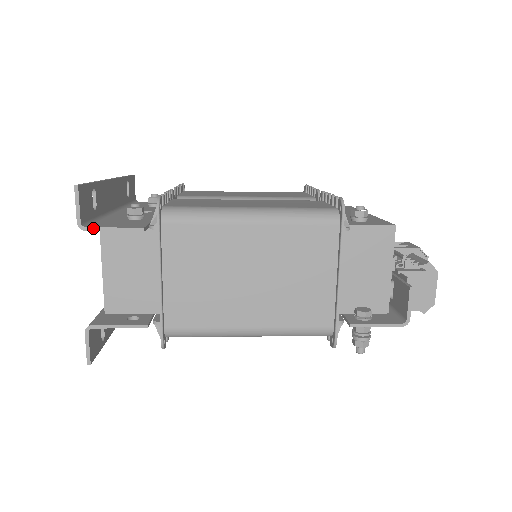
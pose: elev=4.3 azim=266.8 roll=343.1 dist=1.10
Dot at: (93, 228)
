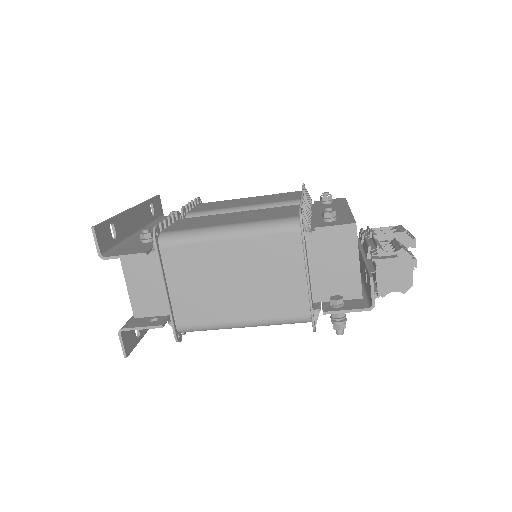
Dot at: (110, 257)
